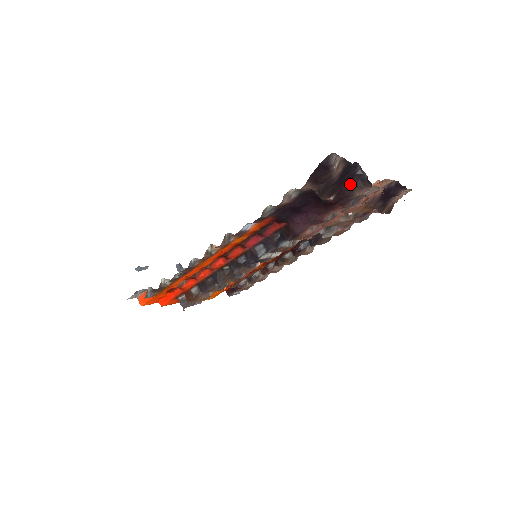
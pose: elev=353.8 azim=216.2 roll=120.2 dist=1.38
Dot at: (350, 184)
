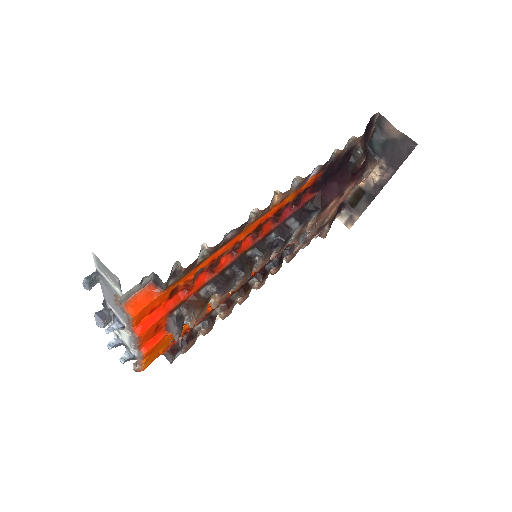
Dot at: (366, 157)
